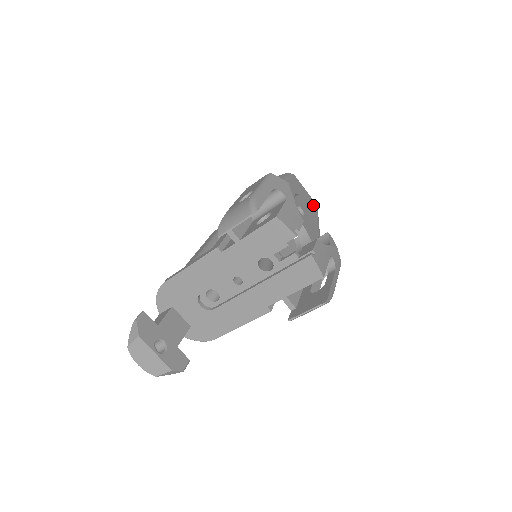
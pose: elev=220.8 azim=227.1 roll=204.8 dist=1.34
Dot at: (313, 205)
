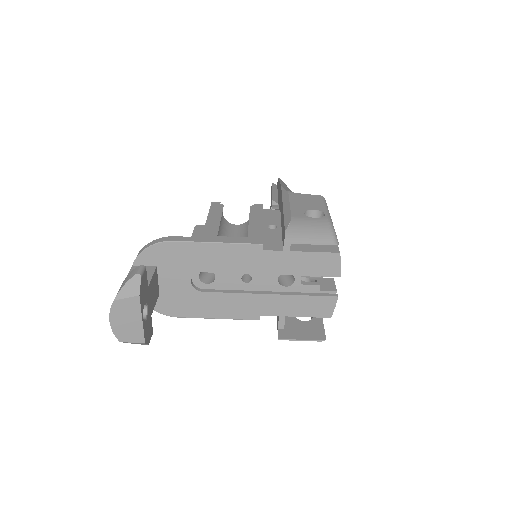
Dot at: occluded
